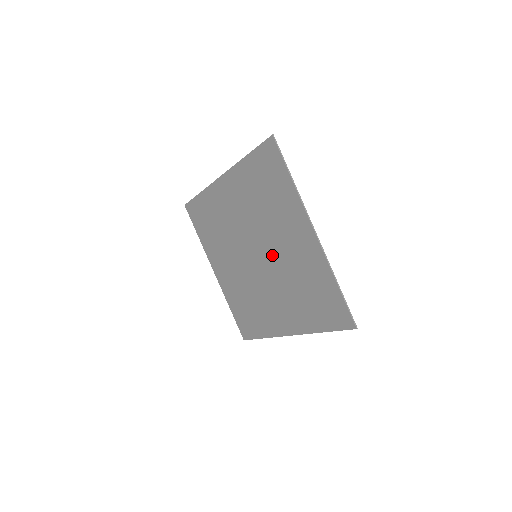
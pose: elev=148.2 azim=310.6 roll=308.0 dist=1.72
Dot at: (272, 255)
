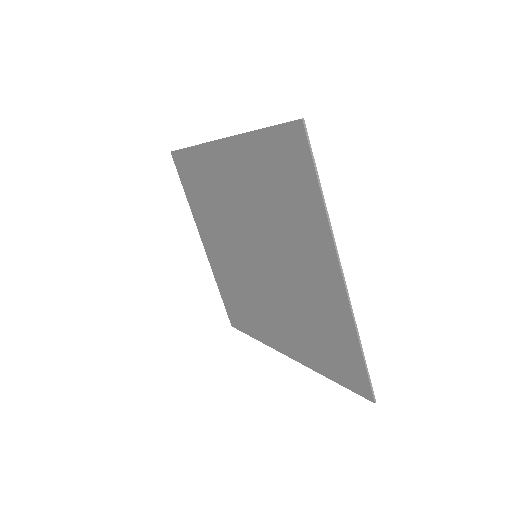
Dot at: (277, 267)
